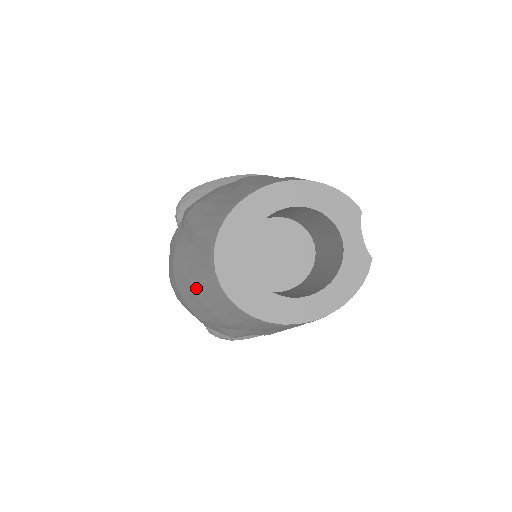
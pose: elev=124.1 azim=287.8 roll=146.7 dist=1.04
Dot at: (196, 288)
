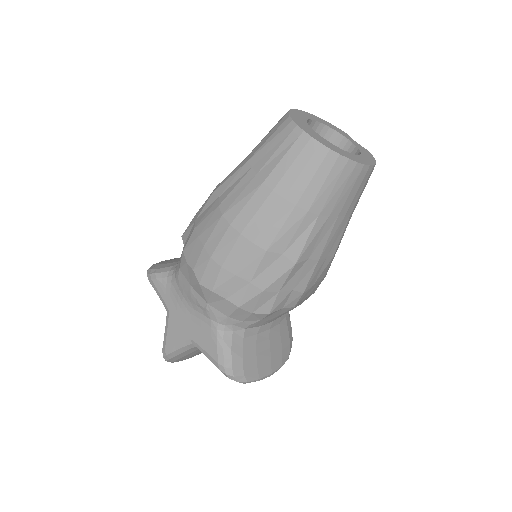
Dot at: (274, 182)
